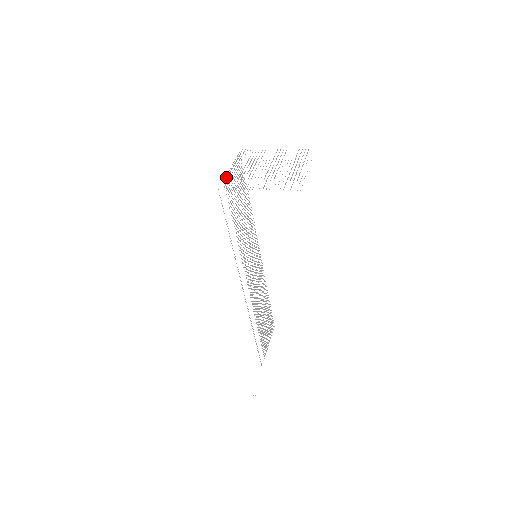
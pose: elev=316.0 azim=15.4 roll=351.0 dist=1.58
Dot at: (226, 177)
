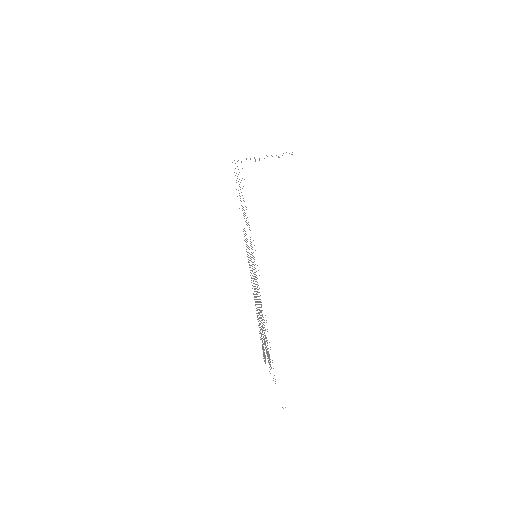
Dot at: (241, 162)
